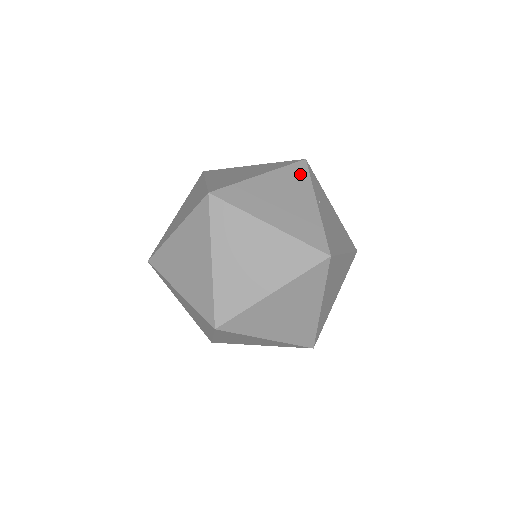
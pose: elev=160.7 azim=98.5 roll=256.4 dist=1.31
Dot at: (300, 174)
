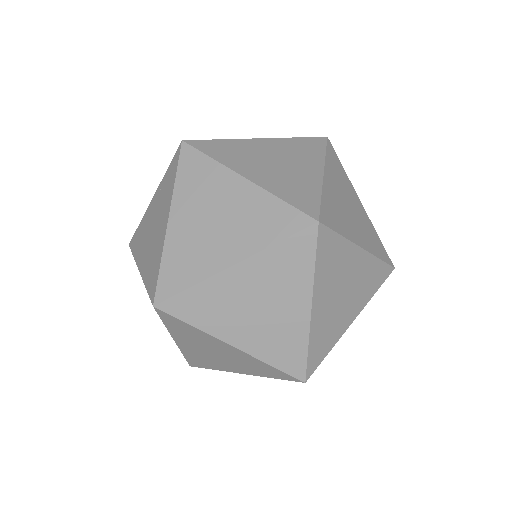
Dot at: (337, 162)
